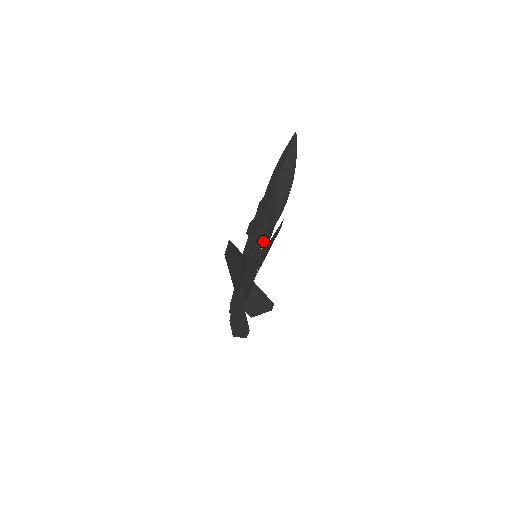
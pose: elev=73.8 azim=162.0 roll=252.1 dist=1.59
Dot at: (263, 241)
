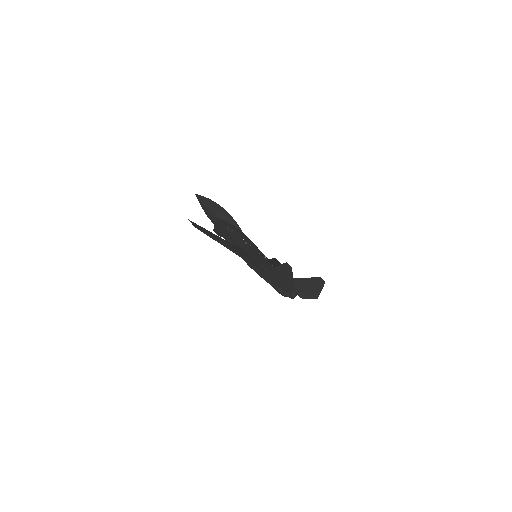
Dot at: (242, 239)
